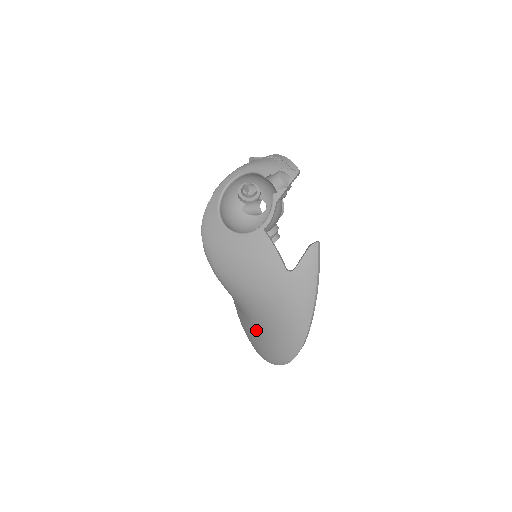
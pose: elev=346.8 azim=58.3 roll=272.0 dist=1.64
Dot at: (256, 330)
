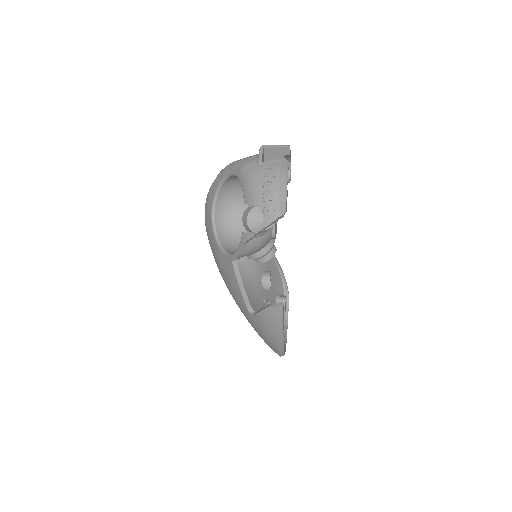
Dot at: occluded
